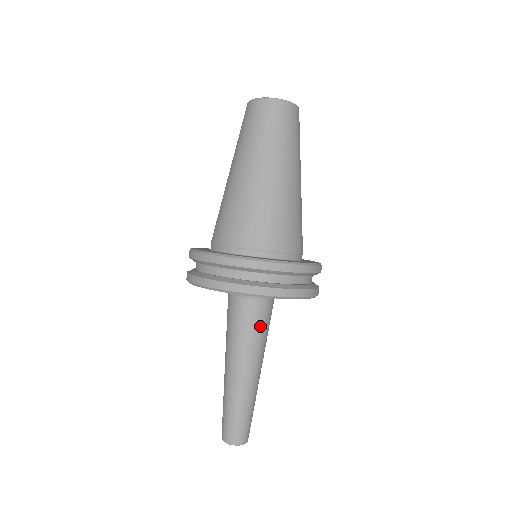
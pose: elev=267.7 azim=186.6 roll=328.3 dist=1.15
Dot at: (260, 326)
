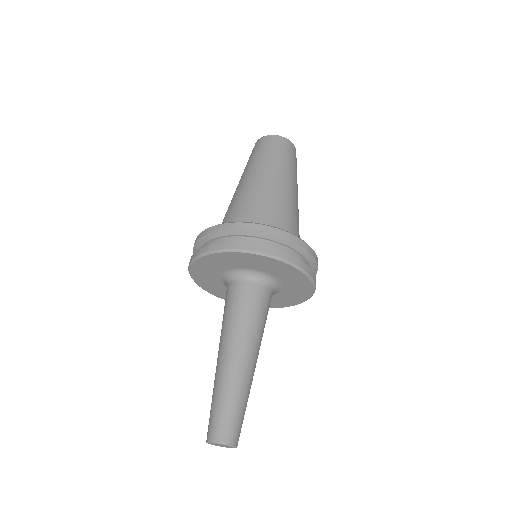
Dot at: (266, 316)
